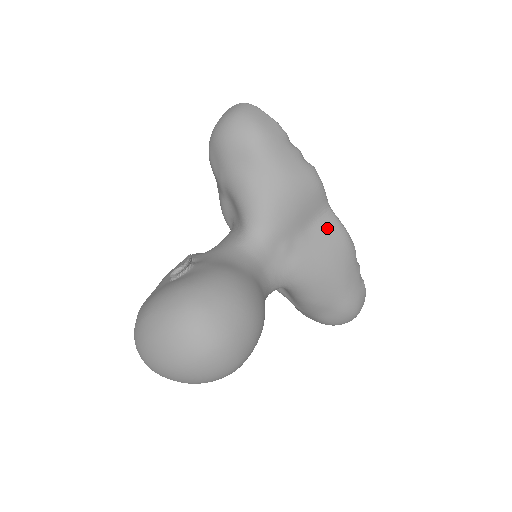
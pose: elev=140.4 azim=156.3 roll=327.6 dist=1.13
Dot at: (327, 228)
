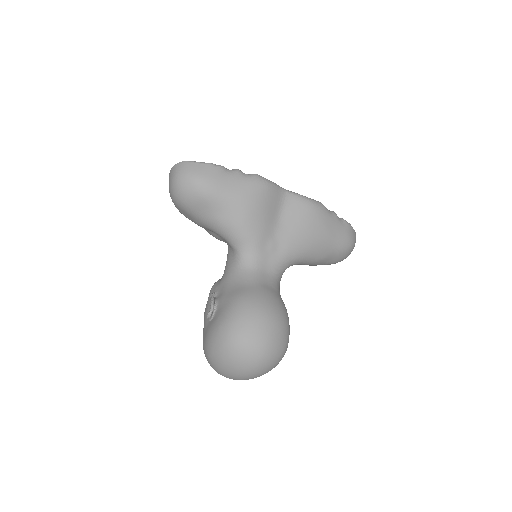
Dot at: (293, 209)
